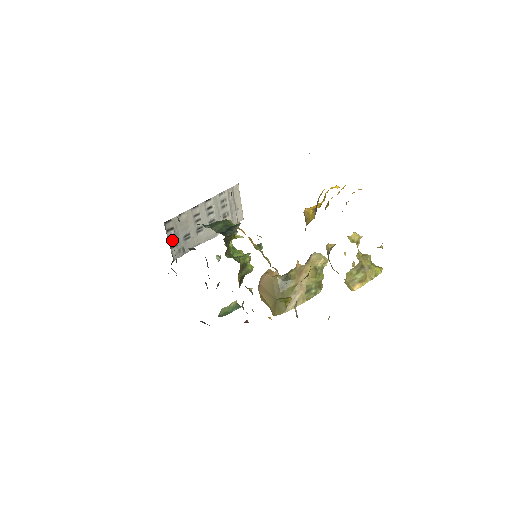
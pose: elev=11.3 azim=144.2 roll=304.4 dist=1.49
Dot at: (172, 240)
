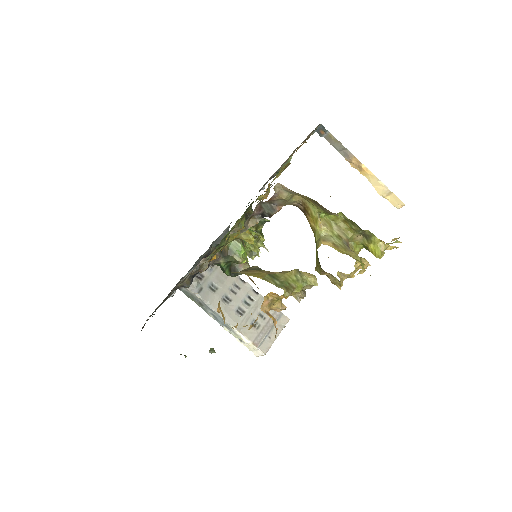
Dot at: occluded
